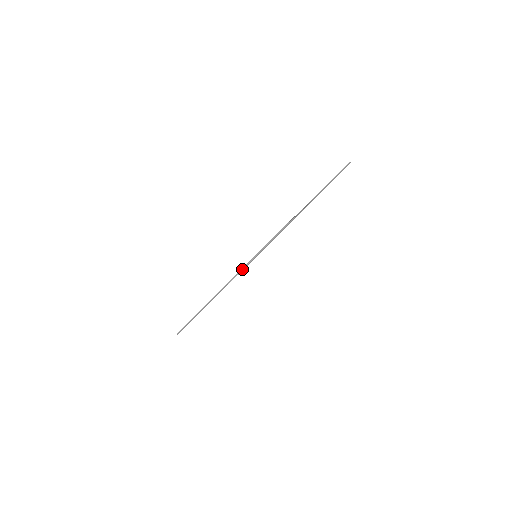
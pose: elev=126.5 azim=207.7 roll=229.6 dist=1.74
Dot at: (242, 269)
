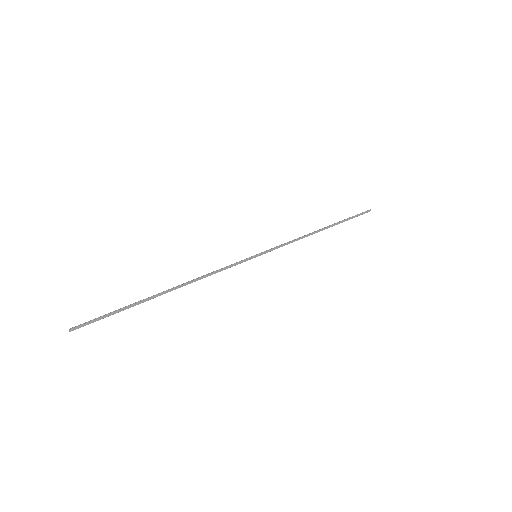
Dot at: (232, 264)
